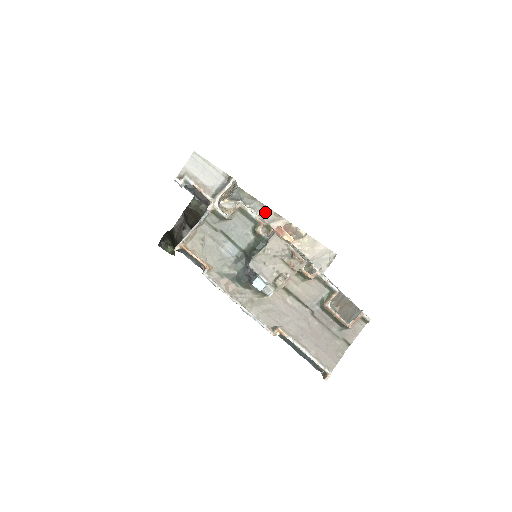
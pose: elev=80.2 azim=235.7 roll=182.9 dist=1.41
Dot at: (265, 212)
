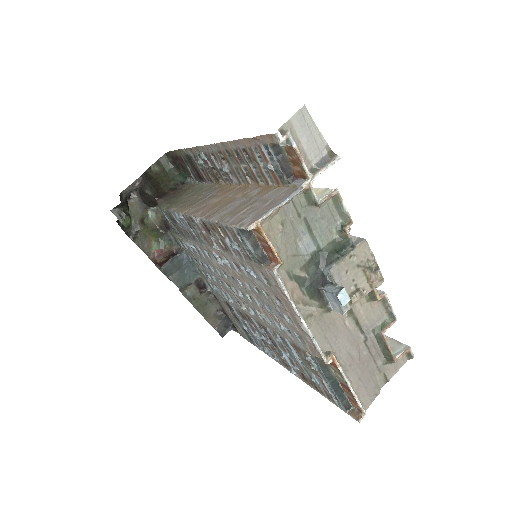
Dot at: occluded
